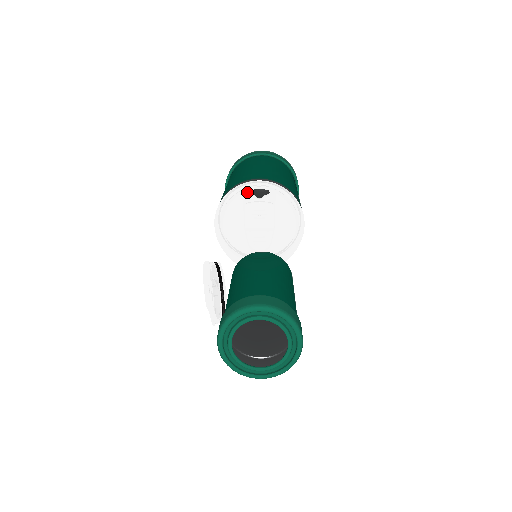
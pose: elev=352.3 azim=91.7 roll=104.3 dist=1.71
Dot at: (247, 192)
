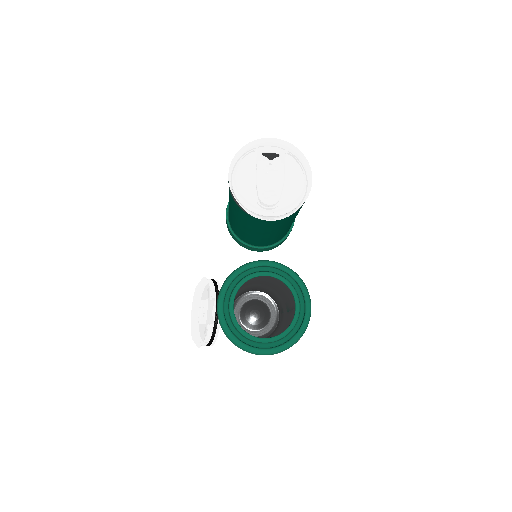
Dot at: (260, 153)
